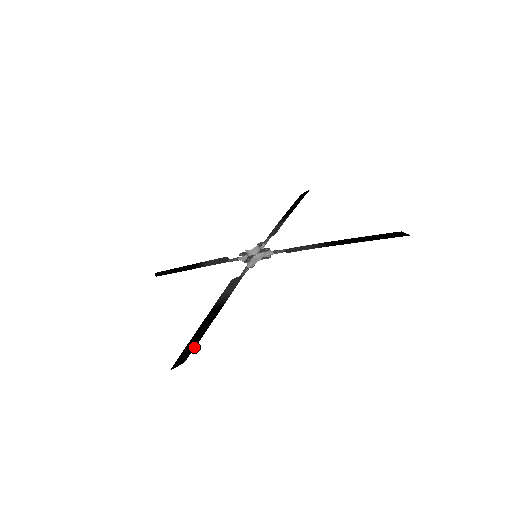
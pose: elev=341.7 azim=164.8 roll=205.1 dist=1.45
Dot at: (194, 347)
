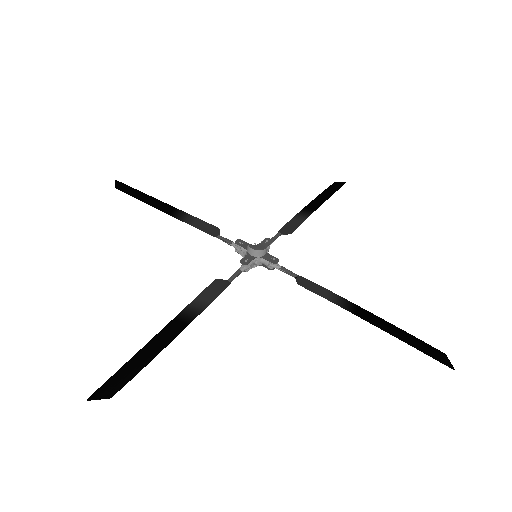
Dot at: (132, 377)
